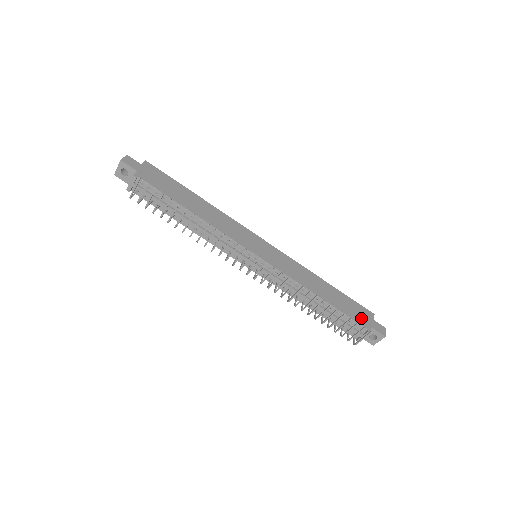
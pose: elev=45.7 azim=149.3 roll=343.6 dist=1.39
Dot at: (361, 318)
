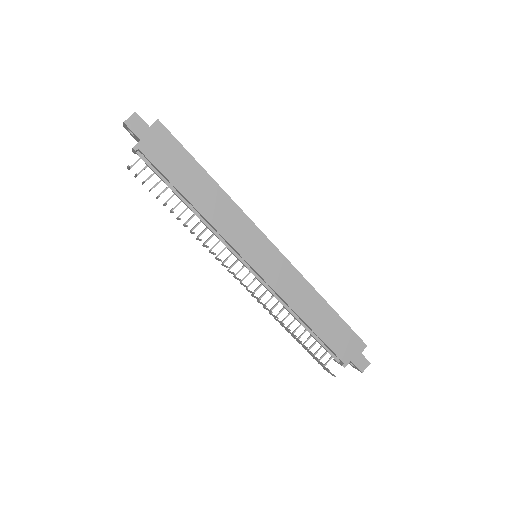
Dot at: (344, 349)
